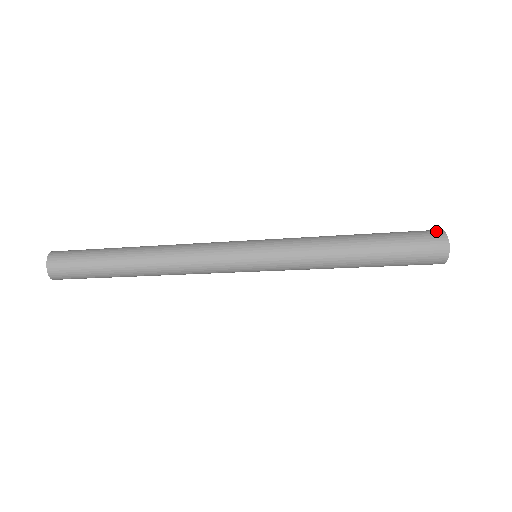
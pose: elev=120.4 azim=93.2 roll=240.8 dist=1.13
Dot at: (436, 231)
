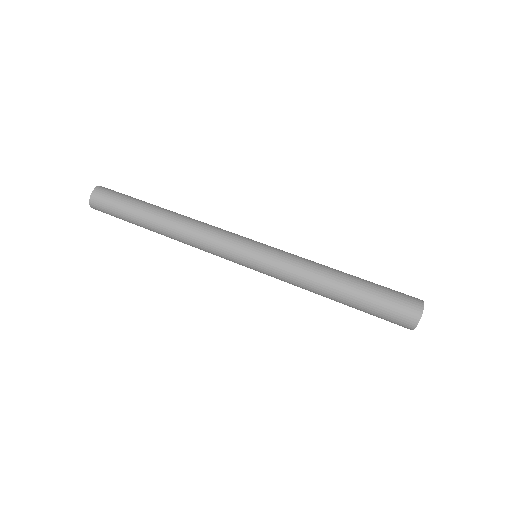
Dot at: (417, 301)
